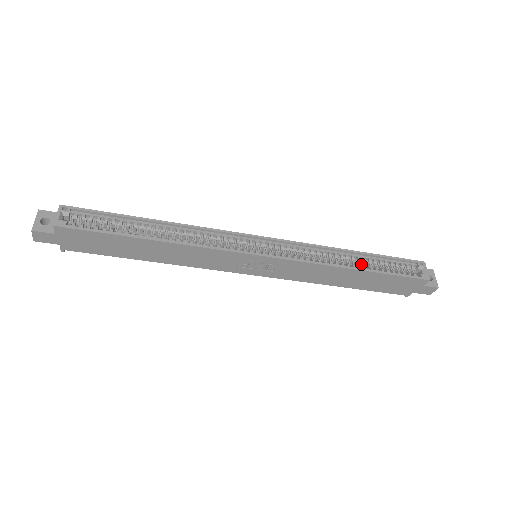
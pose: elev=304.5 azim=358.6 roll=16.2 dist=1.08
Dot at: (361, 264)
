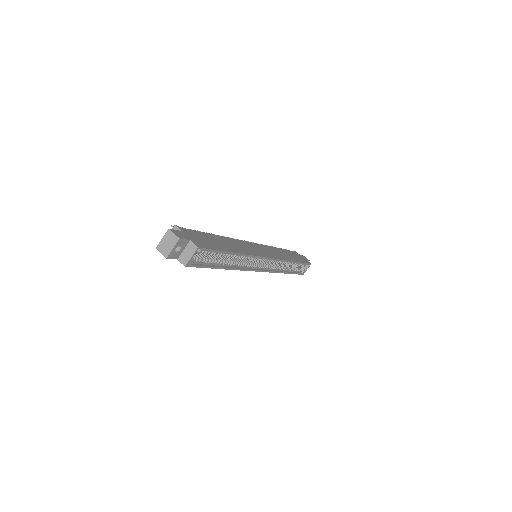
Dot at: occluded
